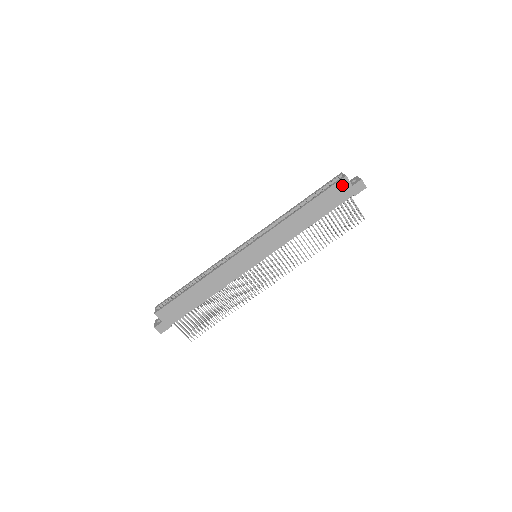
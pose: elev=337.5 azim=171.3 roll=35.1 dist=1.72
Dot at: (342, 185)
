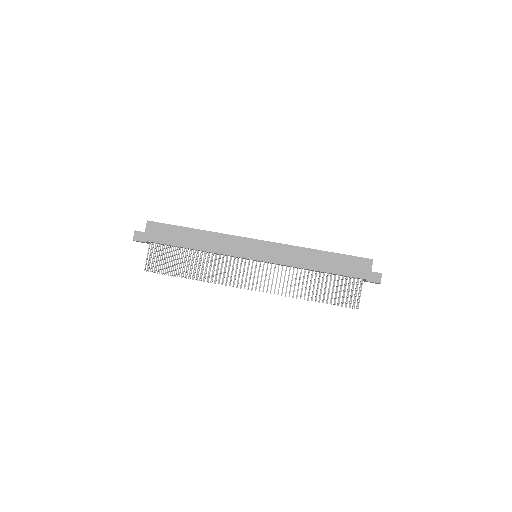
Dot at: (364, 263)
